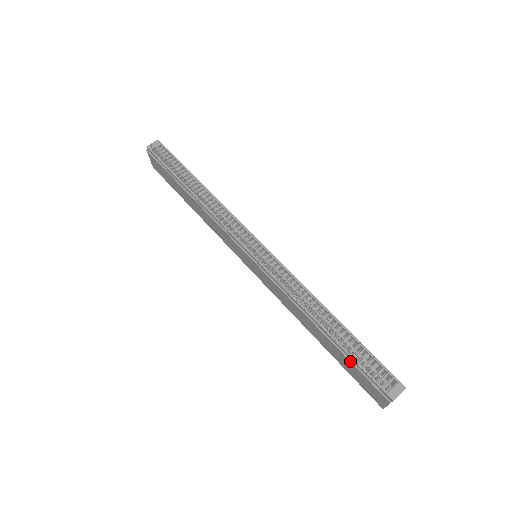
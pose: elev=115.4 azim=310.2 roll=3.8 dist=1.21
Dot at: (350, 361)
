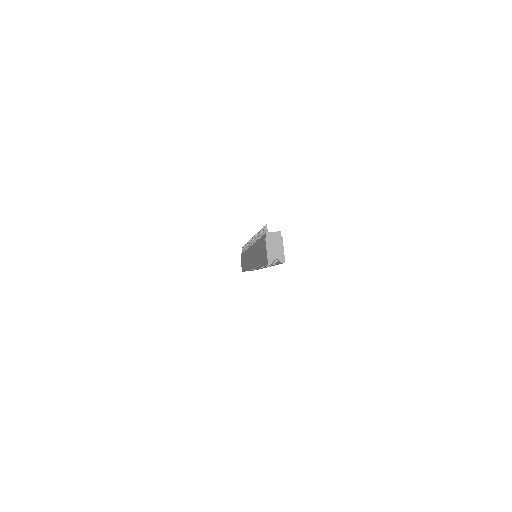
Dot at: (260, 241)
